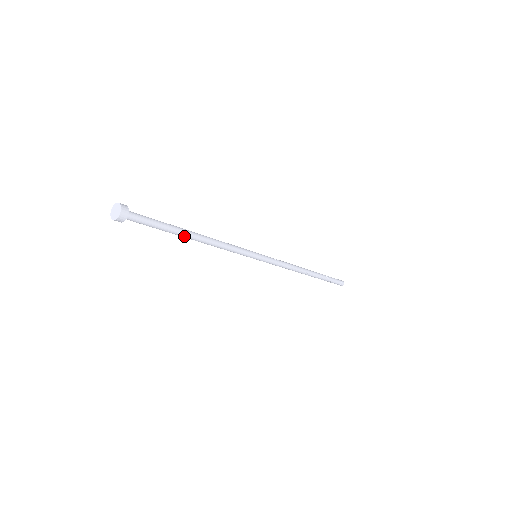
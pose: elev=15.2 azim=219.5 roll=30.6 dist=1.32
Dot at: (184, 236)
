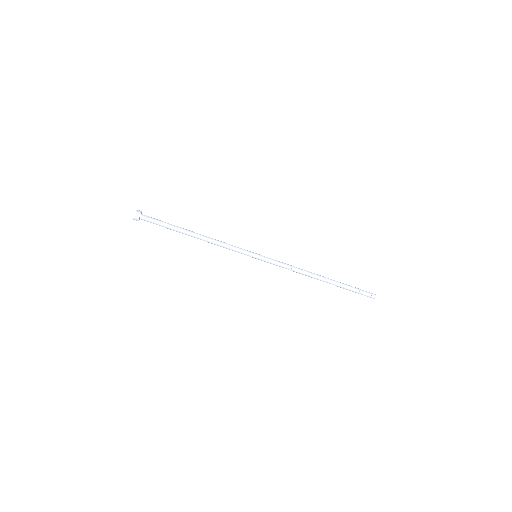
Dot at: (186, 231)
